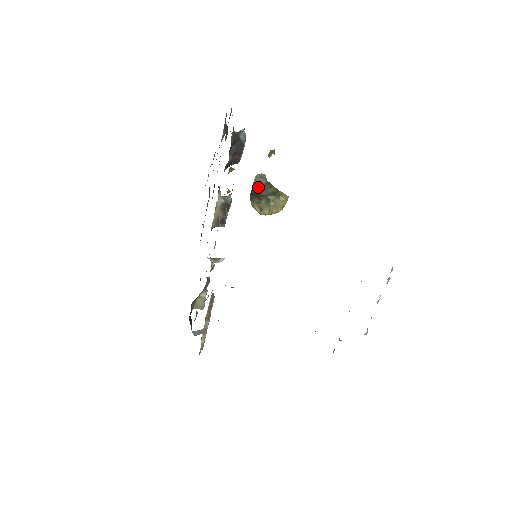
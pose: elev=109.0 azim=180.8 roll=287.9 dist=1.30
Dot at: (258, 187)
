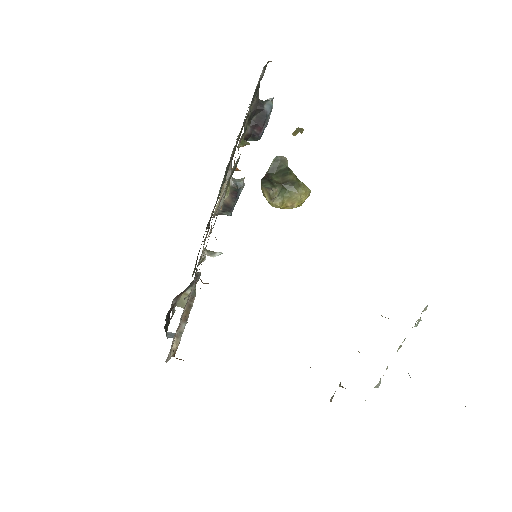
Dot at: (275, 172)
